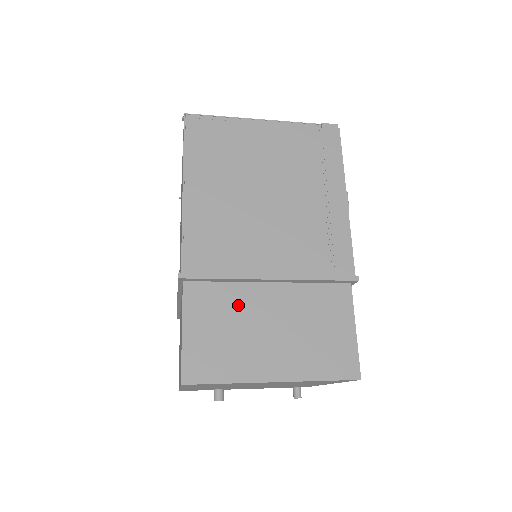
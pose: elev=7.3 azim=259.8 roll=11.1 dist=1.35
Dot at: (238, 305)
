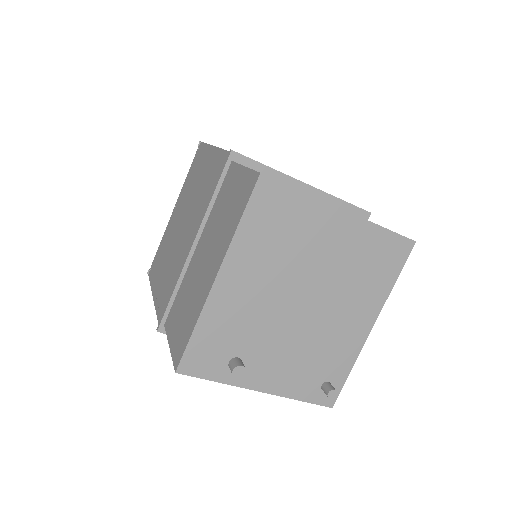
Dot at: occluded
